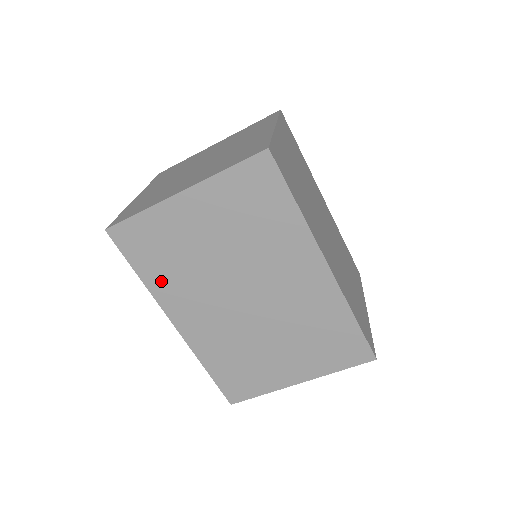
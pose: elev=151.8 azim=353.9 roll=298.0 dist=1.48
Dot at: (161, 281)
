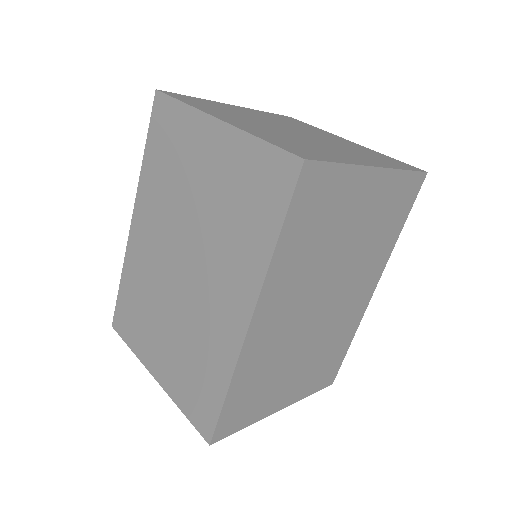
Dot at: (151, 176)
